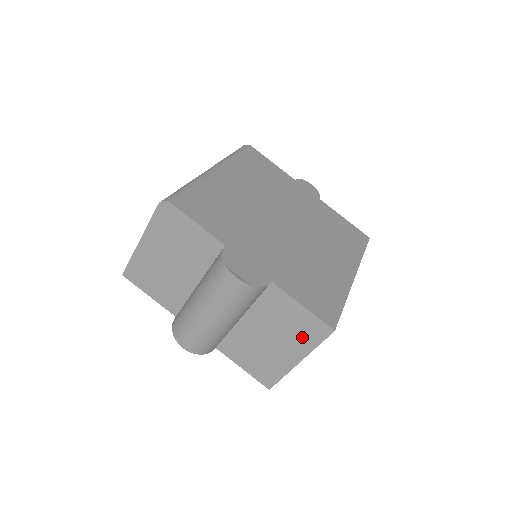
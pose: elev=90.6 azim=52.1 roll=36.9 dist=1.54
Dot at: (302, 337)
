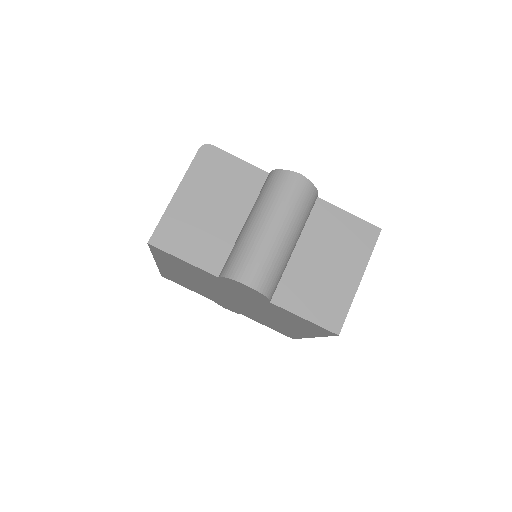
Dot at: (356, 247)
